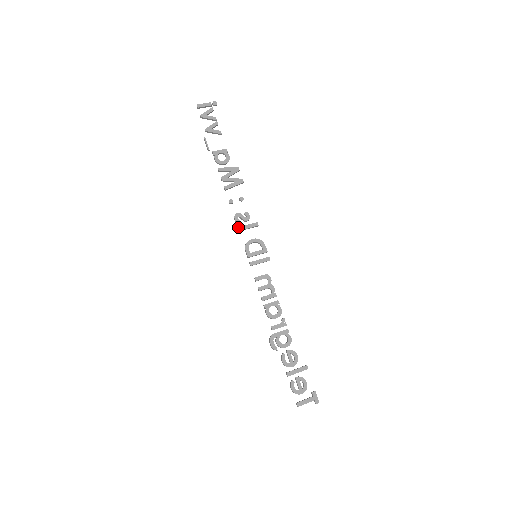
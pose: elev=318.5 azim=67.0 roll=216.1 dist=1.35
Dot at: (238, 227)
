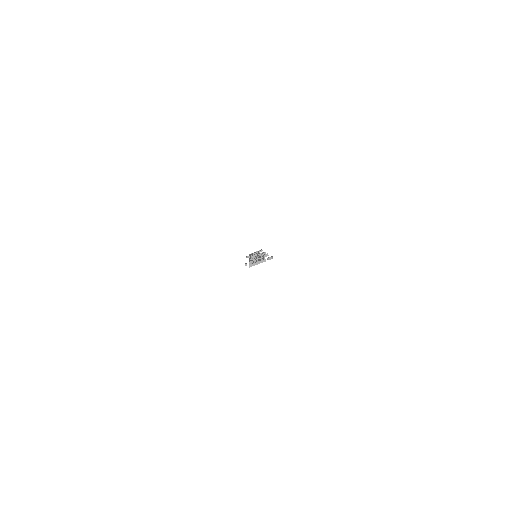
Dot at: occluded
